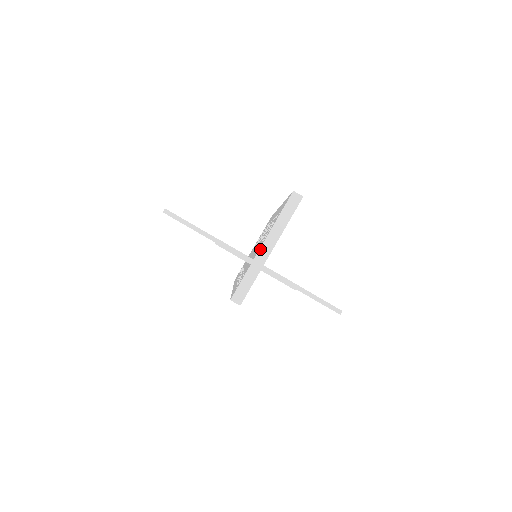
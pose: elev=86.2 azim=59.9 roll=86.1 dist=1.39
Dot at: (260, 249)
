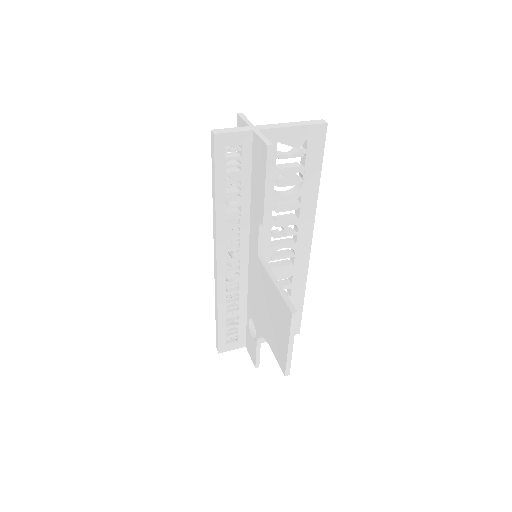
Dot at: (266, 125)
